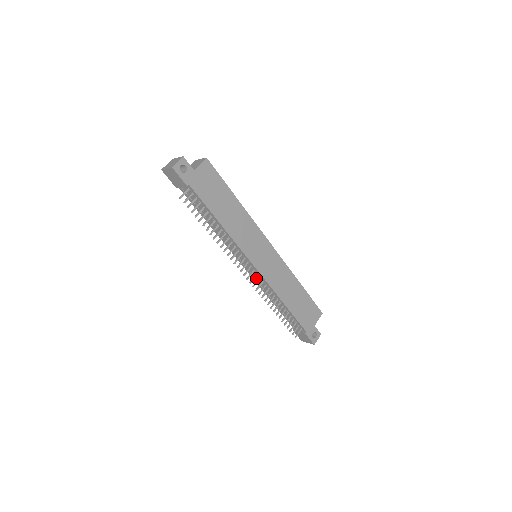
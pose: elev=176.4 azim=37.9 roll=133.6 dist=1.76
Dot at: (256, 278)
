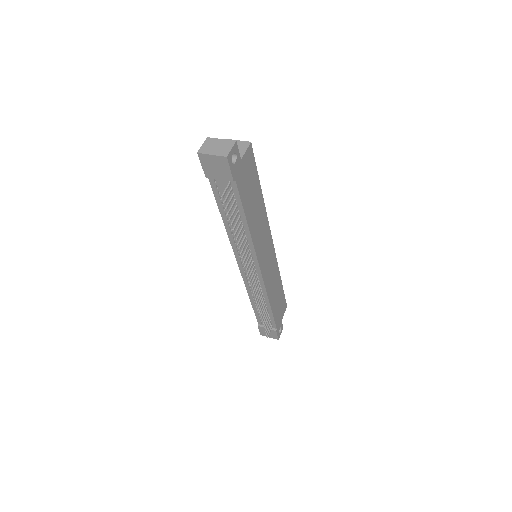
Dot at: occluded
